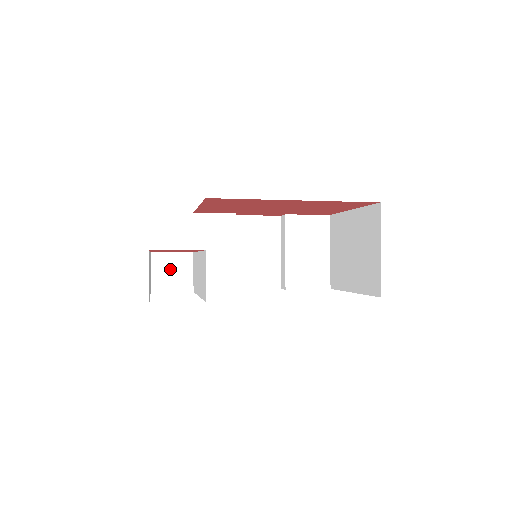
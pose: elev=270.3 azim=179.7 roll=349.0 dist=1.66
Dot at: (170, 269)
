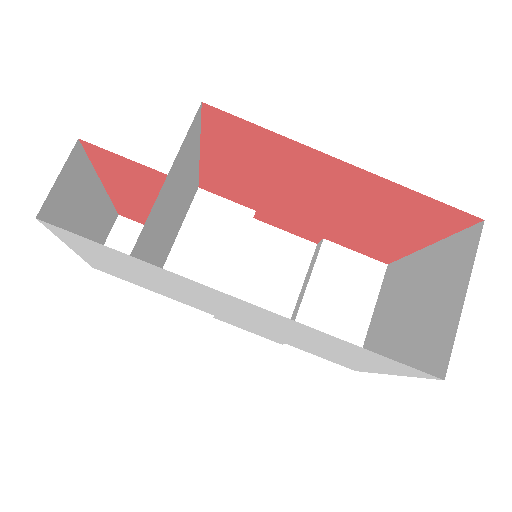
Dot at: occluded
